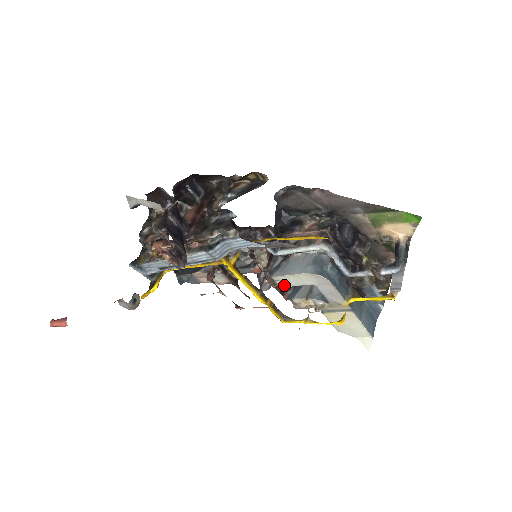
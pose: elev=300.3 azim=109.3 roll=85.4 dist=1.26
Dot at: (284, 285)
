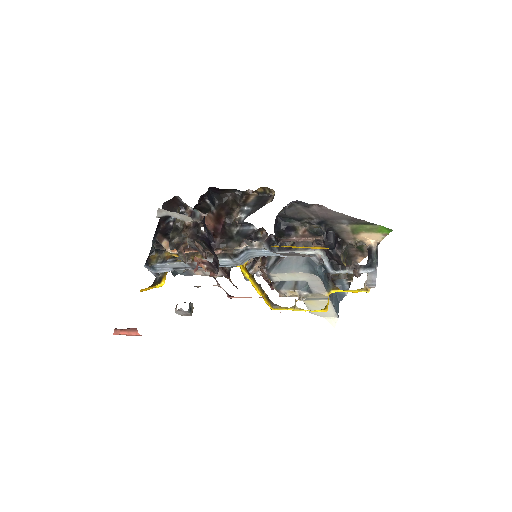
Dot at: (278, 280)
